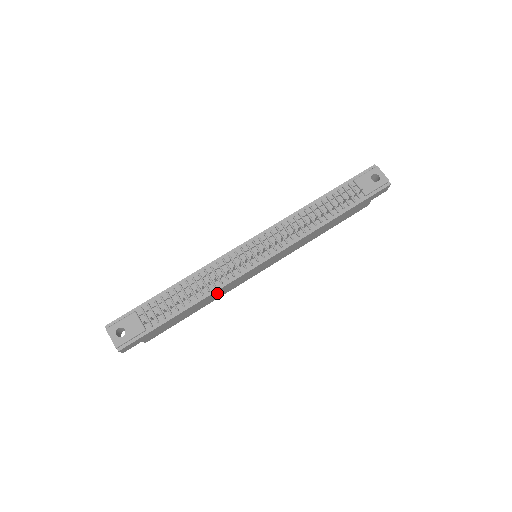
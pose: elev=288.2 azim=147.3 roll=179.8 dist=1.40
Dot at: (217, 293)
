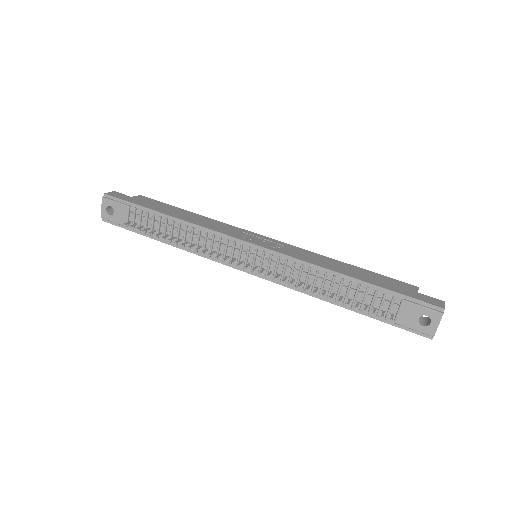
Dot at: occluded
